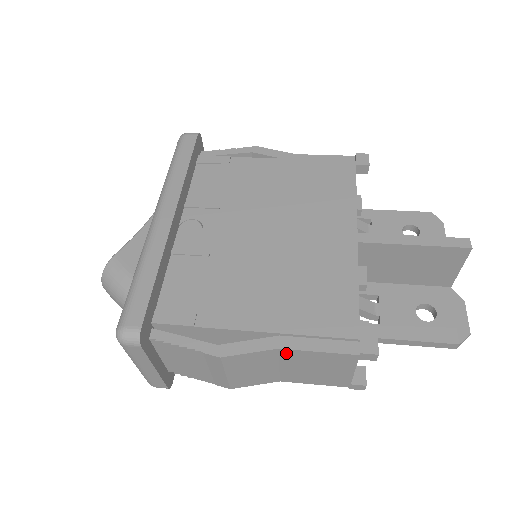
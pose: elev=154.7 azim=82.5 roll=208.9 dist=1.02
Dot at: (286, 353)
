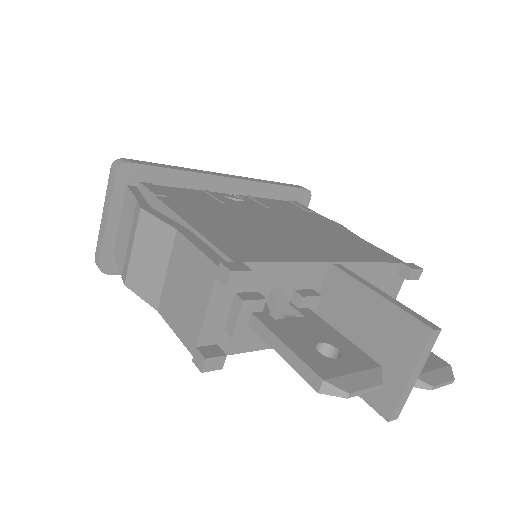
Dot at: (178, 242)
